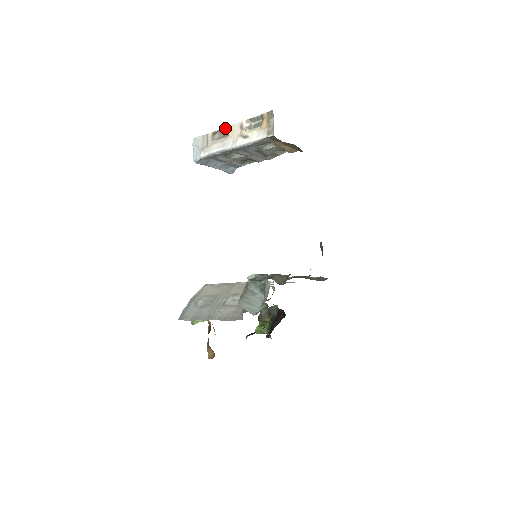
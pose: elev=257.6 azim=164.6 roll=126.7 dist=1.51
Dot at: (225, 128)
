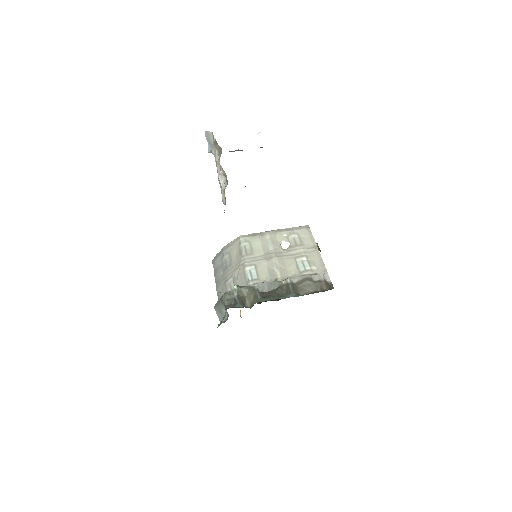
Dot at: occluded
